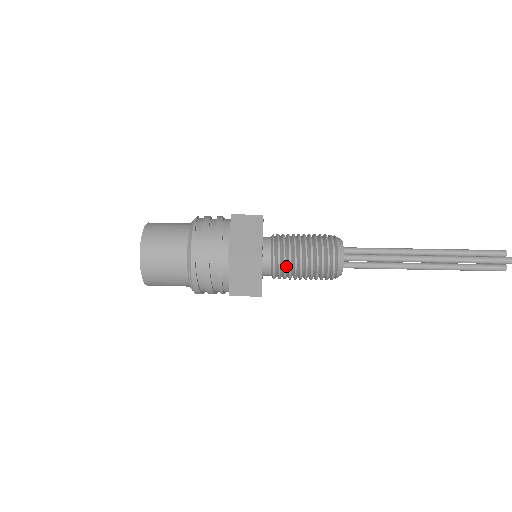
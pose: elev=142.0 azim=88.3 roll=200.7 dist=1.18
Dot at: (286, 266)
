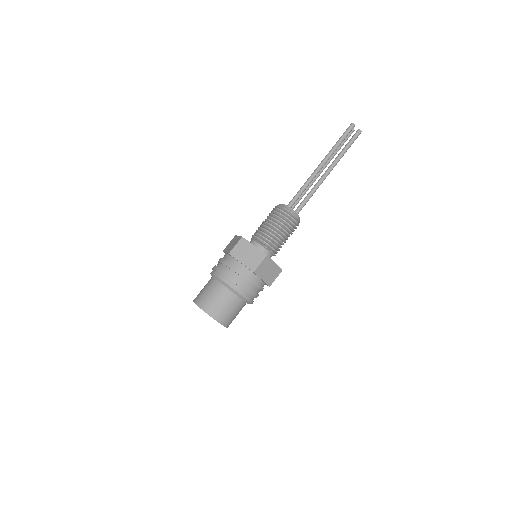
Dot at: occluded
